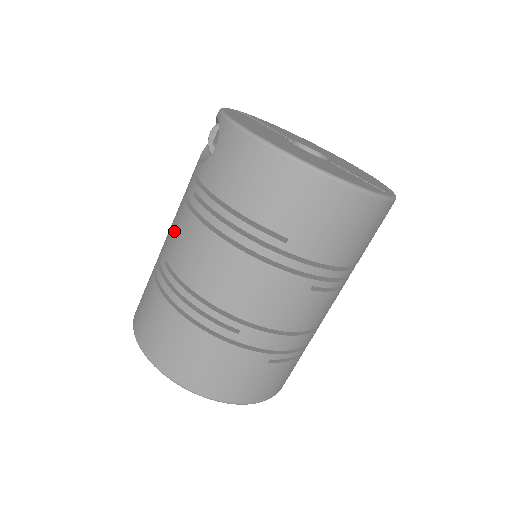
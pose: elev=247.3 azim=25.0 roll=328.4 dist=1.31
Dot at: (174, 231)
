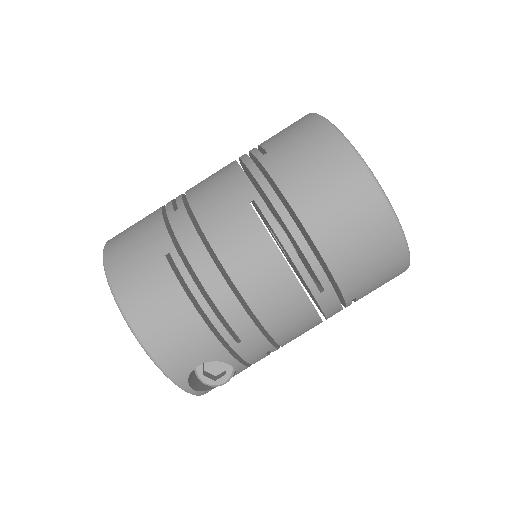
Dot at: occluded
